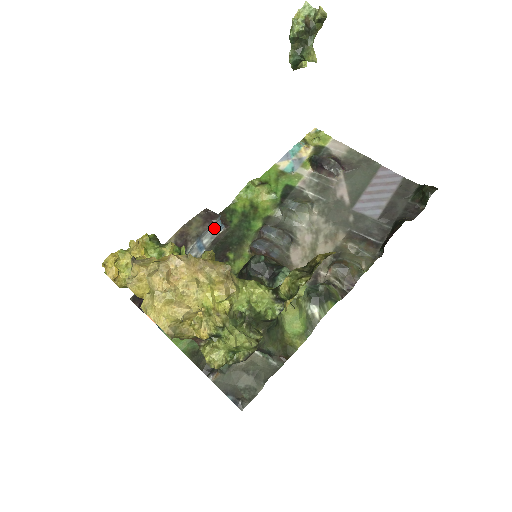
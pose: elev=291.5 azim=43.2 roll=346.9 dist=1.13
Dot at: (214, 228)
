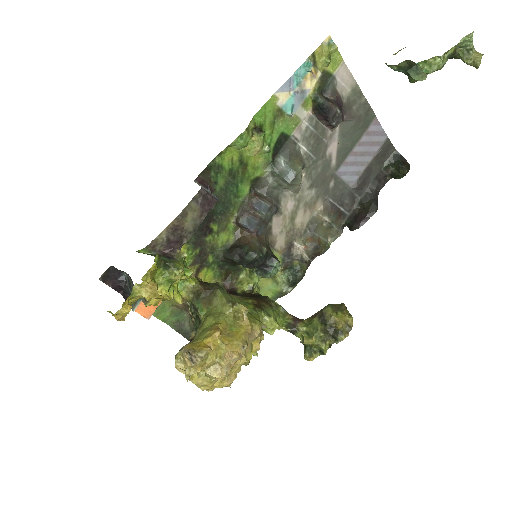
Dot at: occluded
